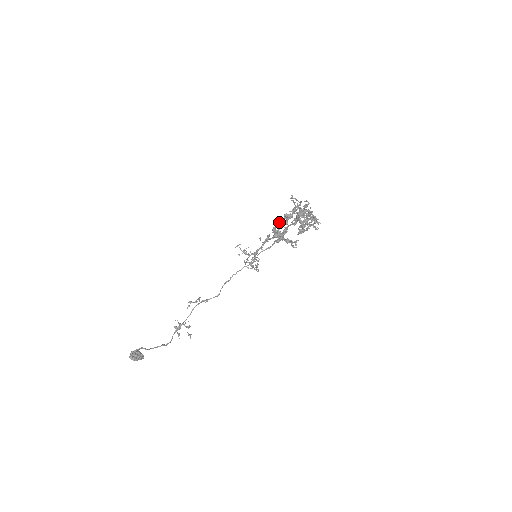
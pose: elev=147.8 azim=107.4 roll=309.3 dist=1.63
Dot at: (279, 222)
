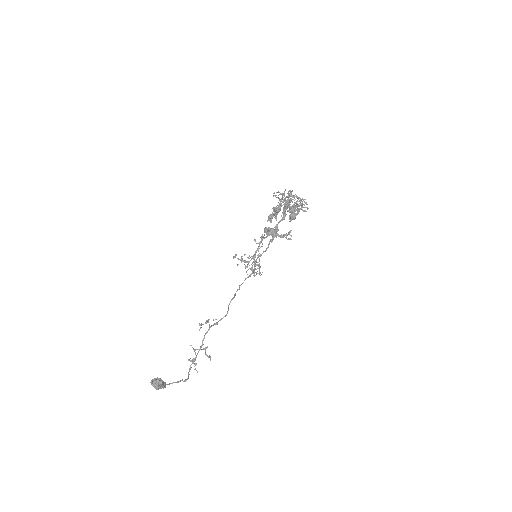
Dot at: (270, 215)
